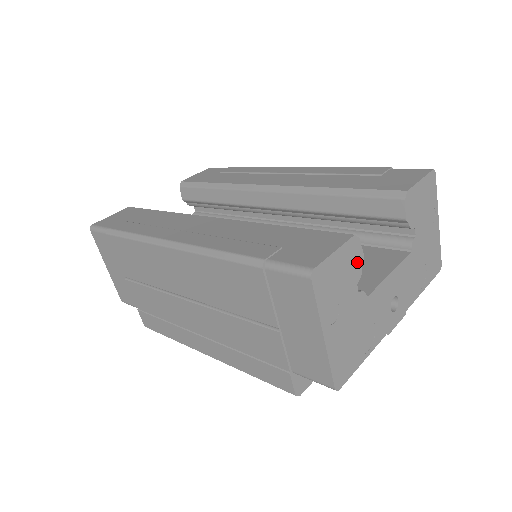
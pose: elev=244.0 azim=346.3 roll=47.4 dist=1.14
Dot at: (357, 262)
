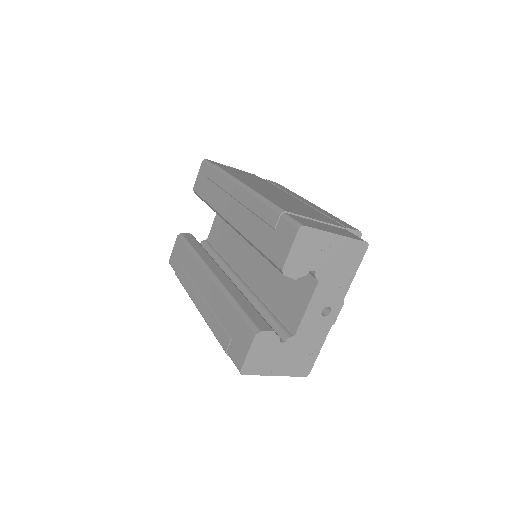
Dot at: (270, 338)
